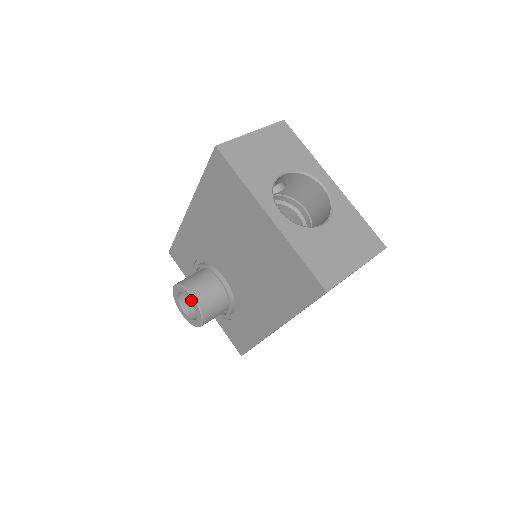
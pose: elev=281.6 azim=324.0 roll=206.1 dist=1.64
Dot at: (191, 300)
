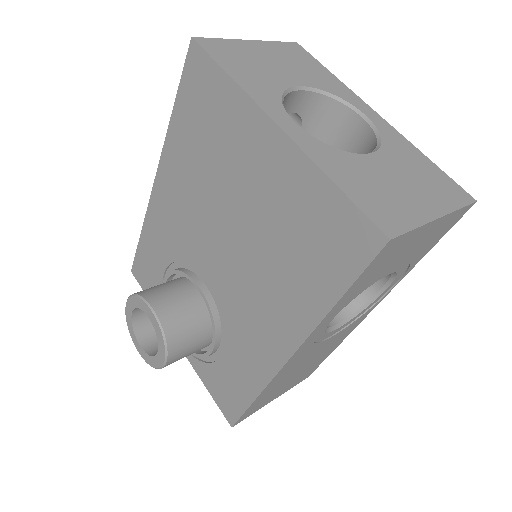
Dot at: (150, 317)
